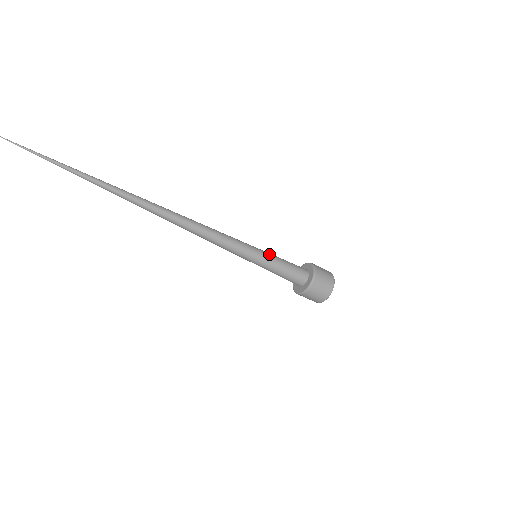
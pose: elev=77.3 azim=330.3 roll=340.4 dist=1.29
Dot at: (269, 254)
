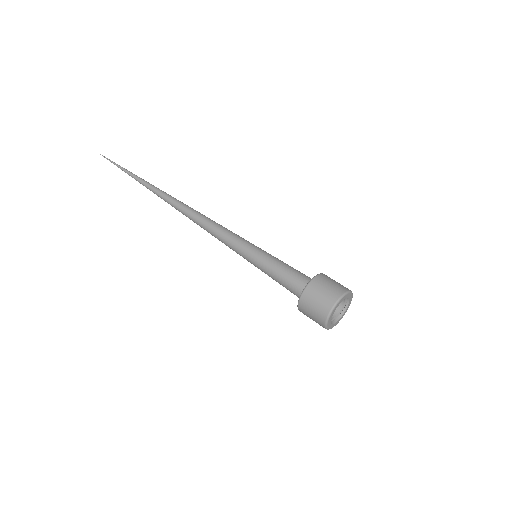
Dot at: (270, 254)
